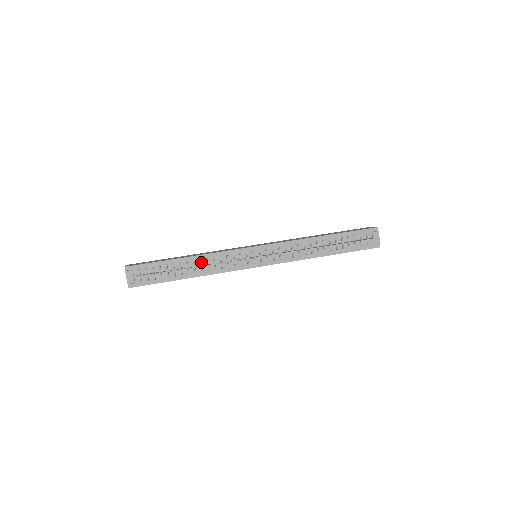
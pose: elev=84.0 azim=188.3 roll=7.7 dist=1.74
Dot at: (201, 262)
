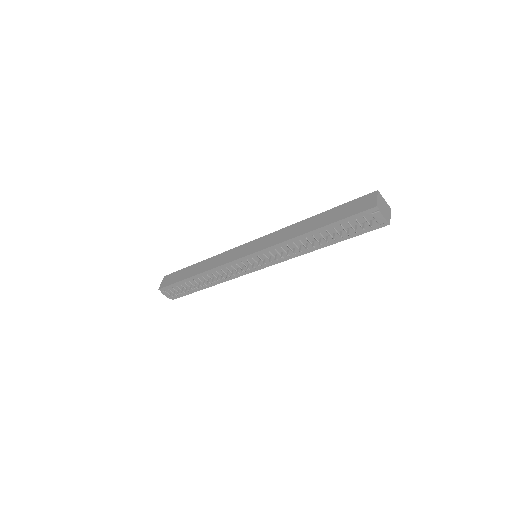
Dot at: (210, 276)
